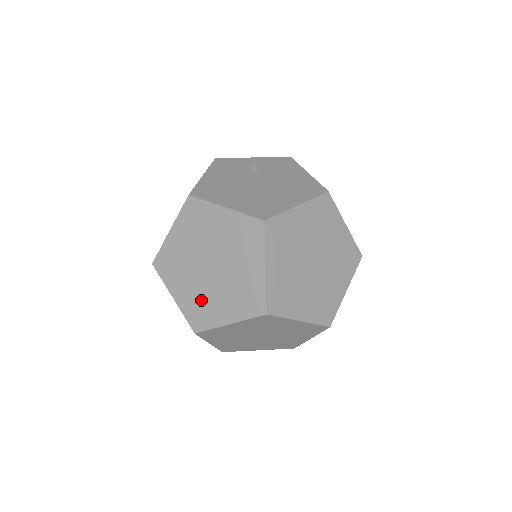
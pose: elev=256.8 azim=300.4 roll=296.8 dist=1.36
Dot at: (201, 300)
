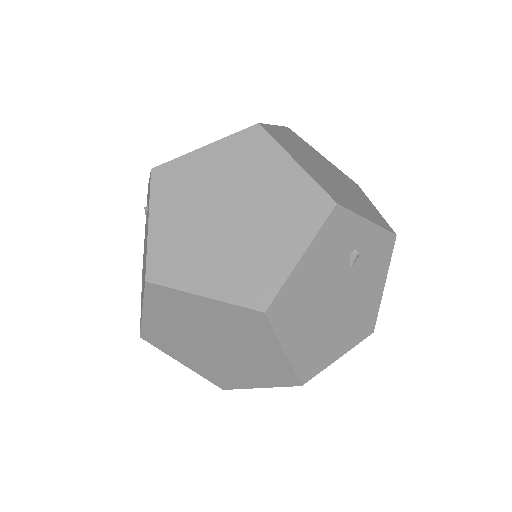
Dot at: (173, 340)
